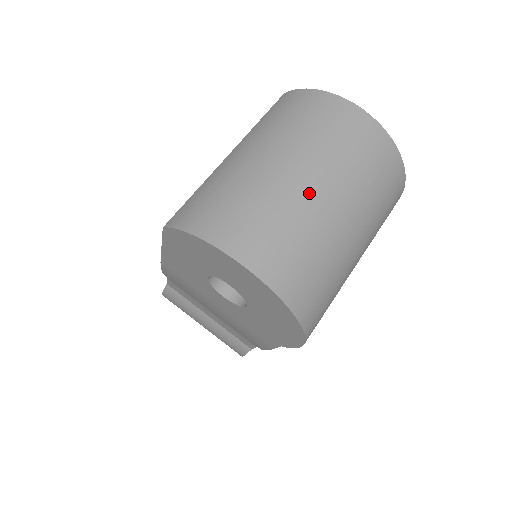
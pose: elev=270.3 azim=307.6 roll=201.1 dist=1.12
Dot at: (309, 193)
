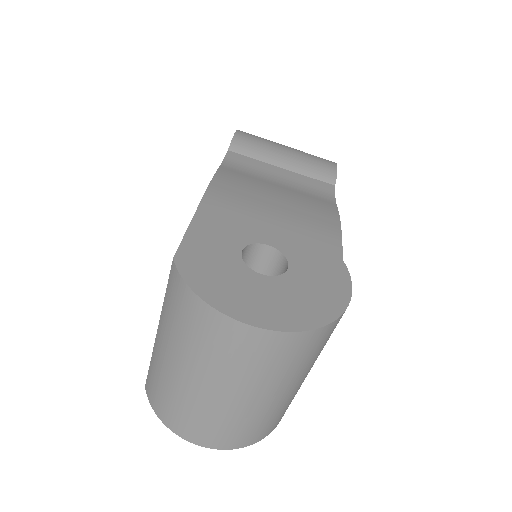
Dot at: (225, 402)
